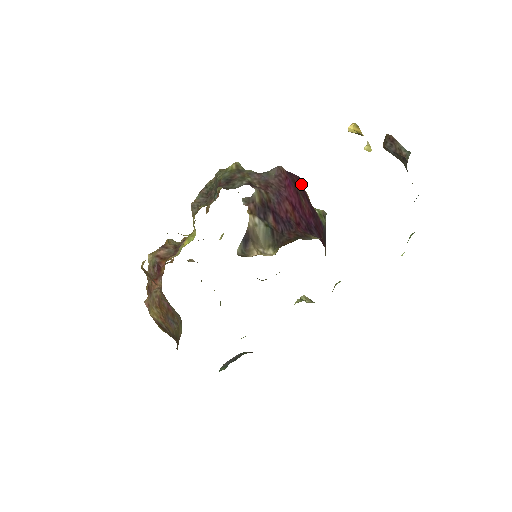
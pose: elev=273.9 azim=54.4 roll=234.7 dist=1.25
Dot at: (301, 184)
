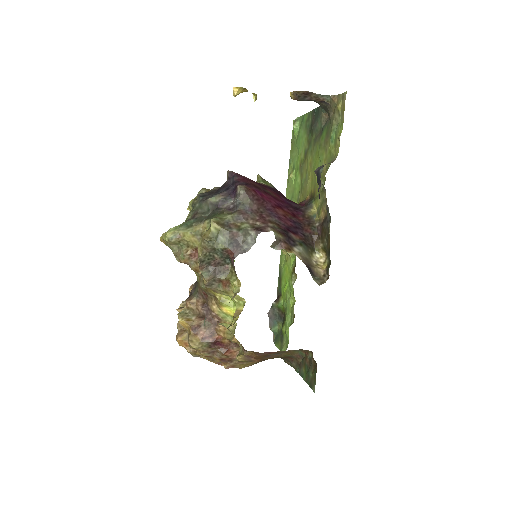
Dot at: (246, 178)
